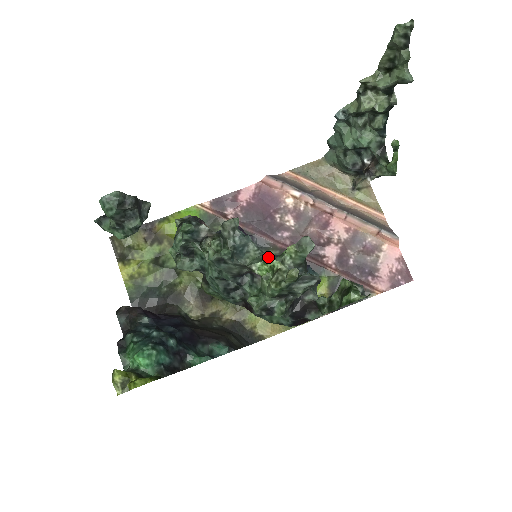
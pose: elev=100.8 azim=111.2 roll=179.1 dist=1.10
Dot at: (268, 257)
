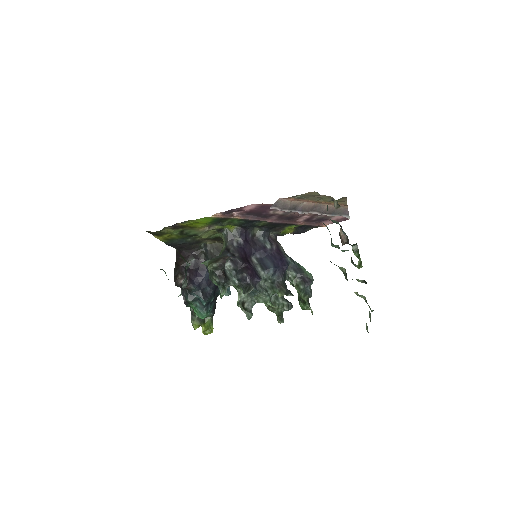
Dot at: (268, 300)
